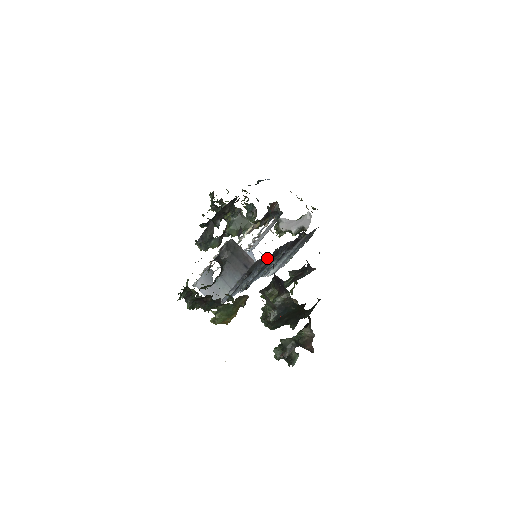
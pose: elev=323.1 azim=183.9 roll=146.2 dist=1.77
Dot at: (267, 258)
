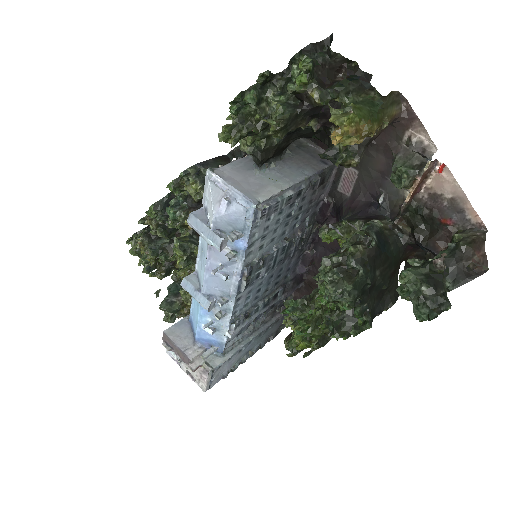
Dot at: (309, 221)
